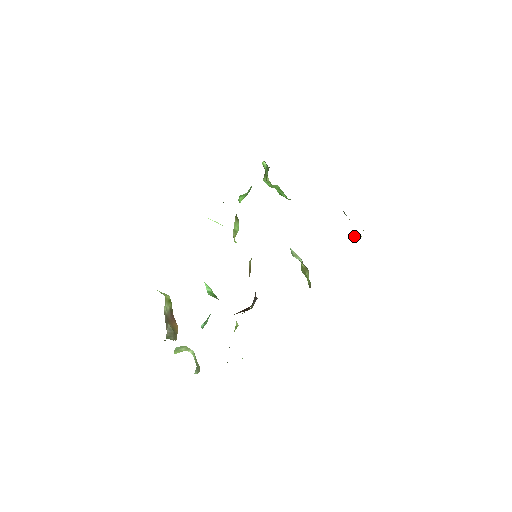
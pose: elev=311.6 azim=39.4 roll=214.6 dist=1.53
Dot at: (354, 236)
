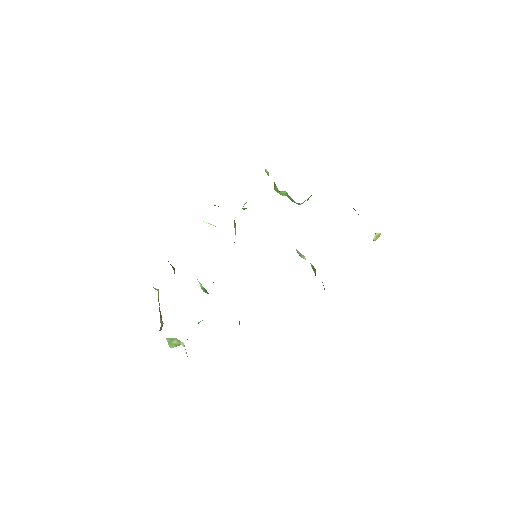
Dot at: occluded
